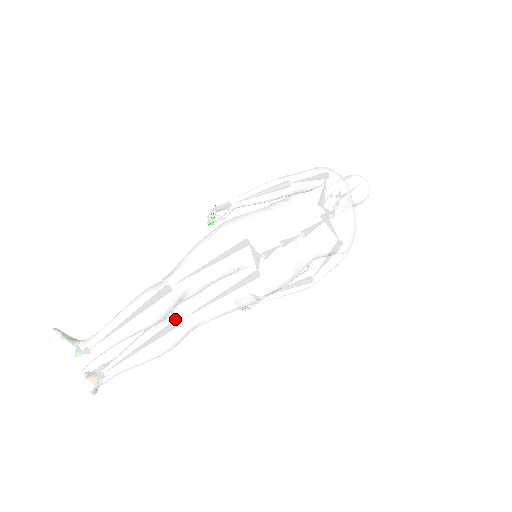
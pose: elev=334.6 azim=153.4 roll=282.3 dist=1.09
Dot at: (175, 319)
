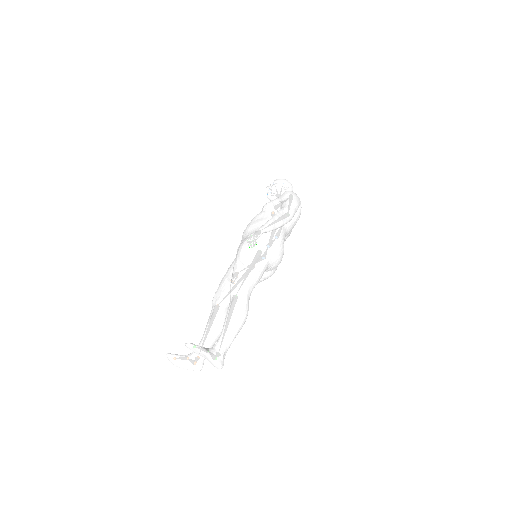
Dot at: (226, 310)
